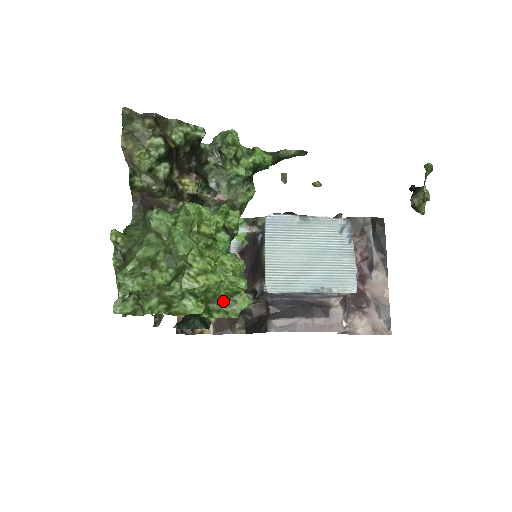
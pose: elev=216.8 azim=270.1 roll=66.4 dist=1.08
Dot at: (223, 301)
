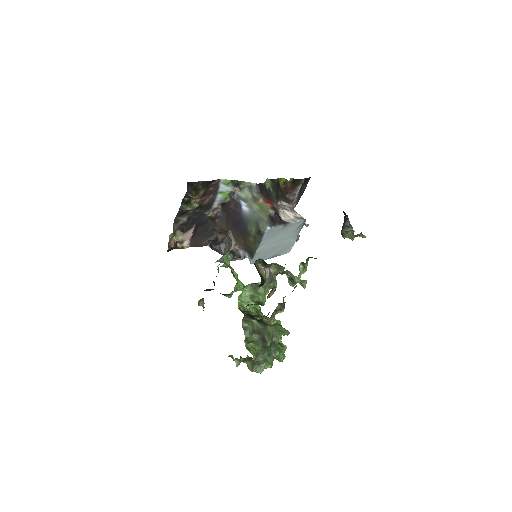
Dot at: occluded
